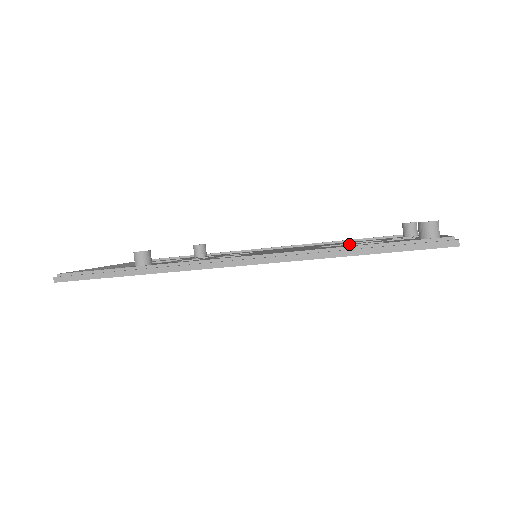
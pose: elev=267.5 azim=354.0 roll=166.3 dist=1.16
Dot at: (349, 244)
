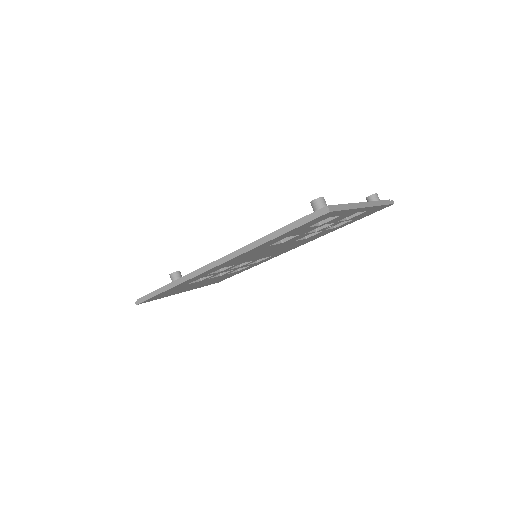
Dot at: occluded
